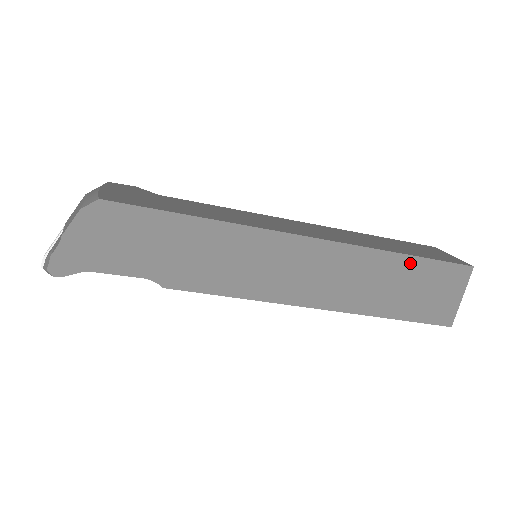
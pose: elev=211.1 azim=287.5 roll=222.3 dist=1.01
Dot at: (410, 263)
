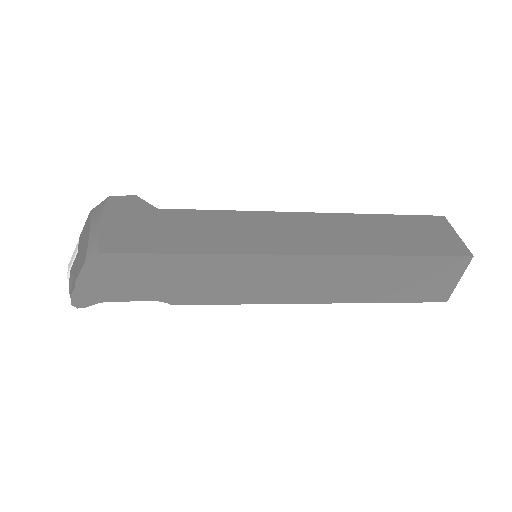
Dot at: (405, 261)
